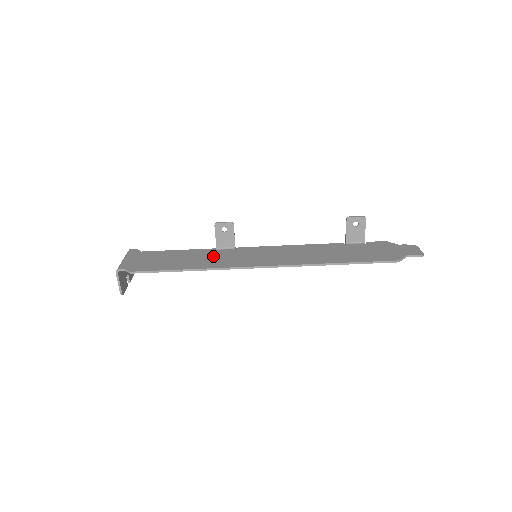
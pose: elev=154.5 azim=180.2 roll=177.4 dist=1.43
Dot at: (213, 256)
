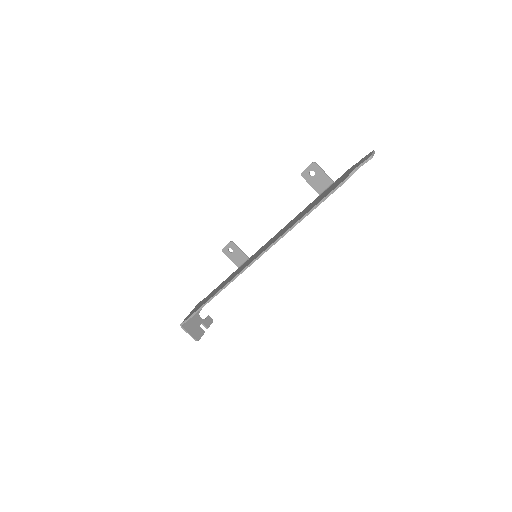
Dot at: (231, 276)
